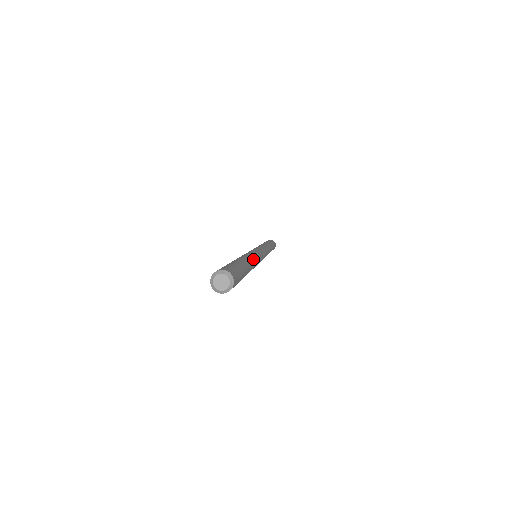
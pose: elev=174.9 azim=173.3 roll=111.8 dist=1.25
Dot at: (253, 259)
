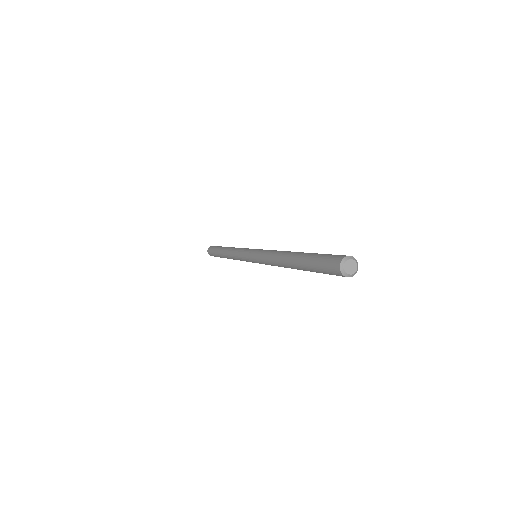
Dot at: occluded
